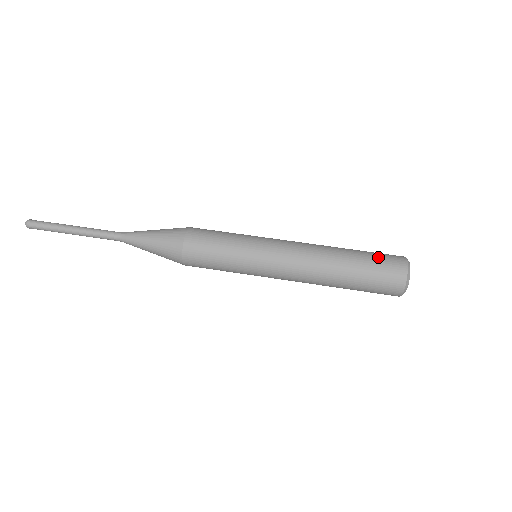
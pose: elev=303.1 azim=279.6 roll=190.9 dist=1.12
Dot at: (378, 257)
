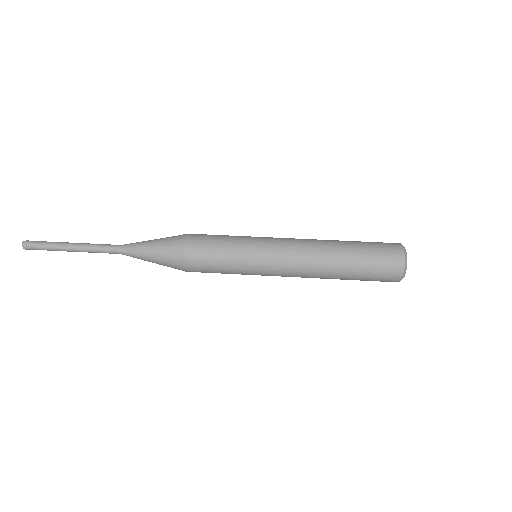
Dot at: (376, 260)
